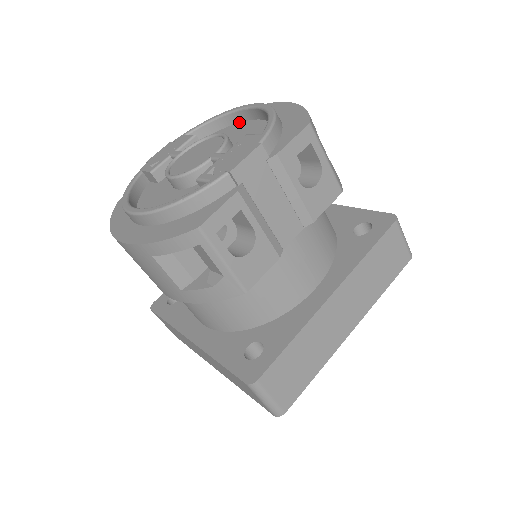
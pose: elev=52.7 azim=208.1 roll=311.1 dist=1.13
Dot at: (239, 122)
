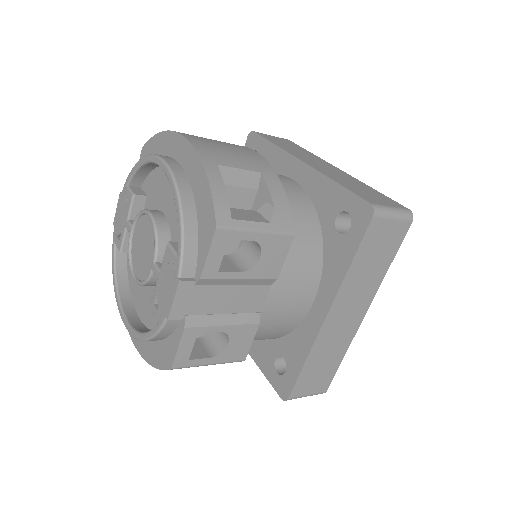
Dot at: occluded
